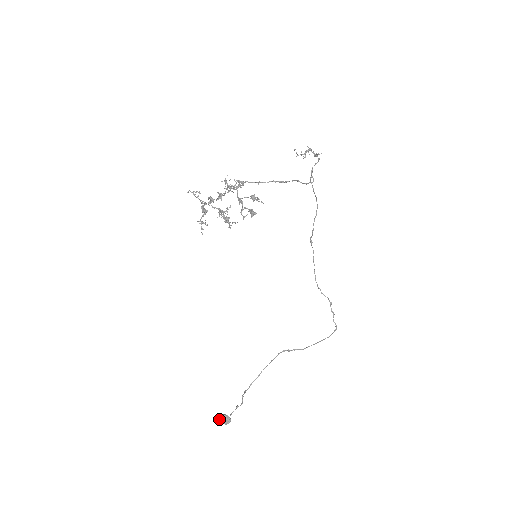
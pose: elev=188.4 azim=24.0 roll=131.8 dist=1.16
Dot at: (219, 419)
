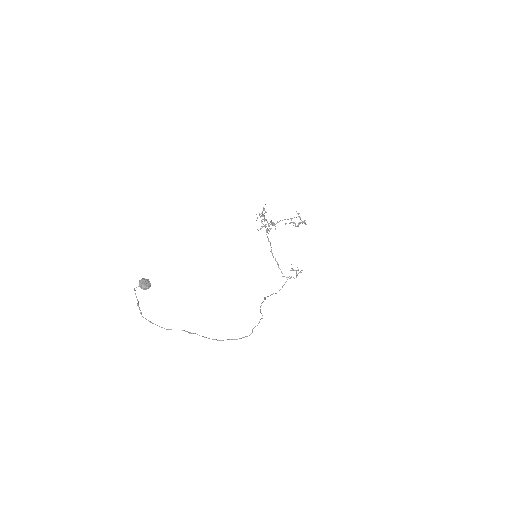
Dot at: (143, 279)
